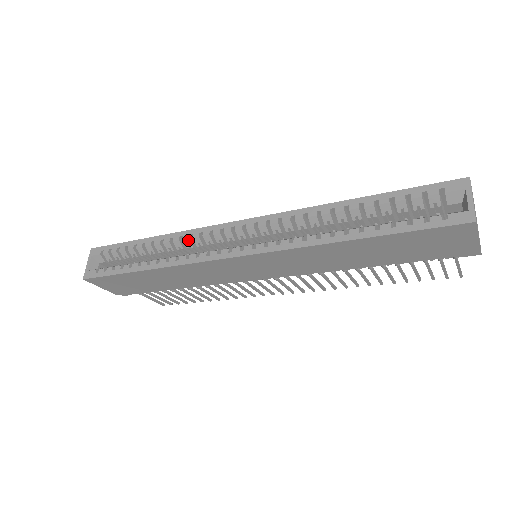
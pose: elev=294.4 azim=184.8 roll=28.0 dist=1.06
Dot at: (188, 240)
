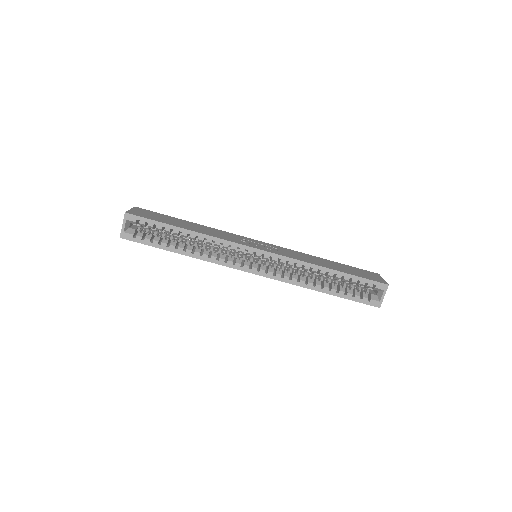
Dot at: (219, 245)
